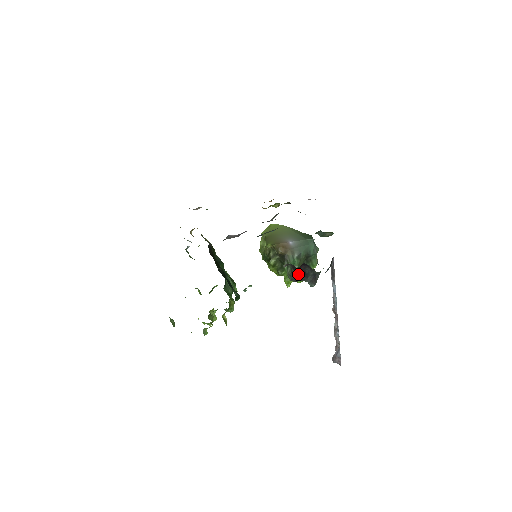
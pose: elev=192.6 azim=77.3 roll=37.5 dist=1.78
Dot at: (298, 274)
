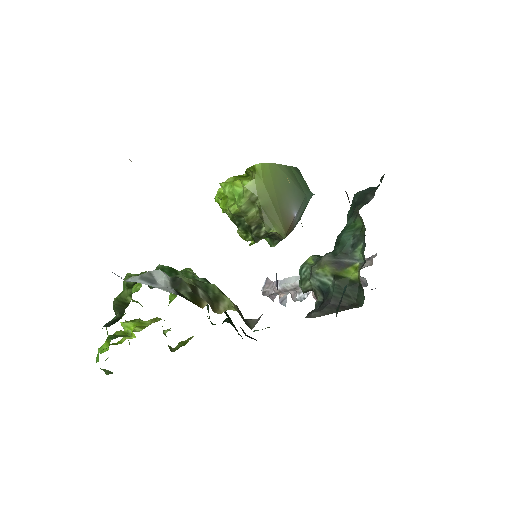
Dot at: occluded
